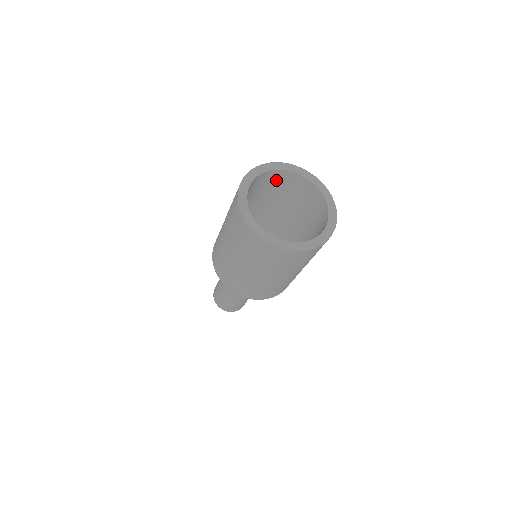
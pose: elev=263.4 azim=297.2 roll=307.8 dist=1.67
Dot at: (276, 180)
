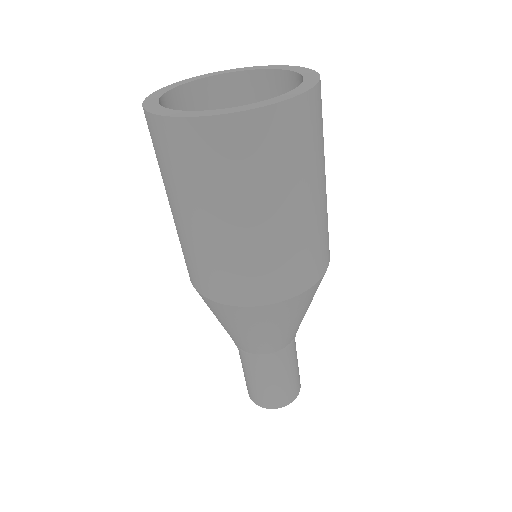
Dot at: occluded
